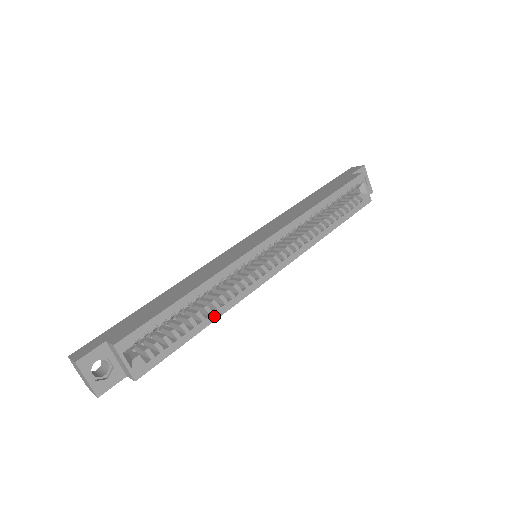
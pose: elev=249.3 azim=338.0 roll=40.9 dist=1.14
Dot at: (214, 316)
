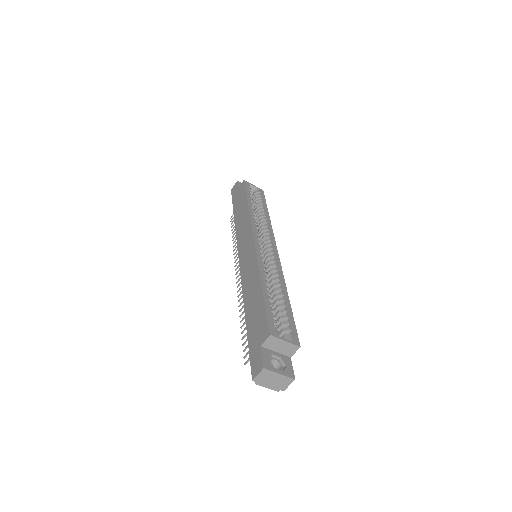
Dot at: (284, 289)
